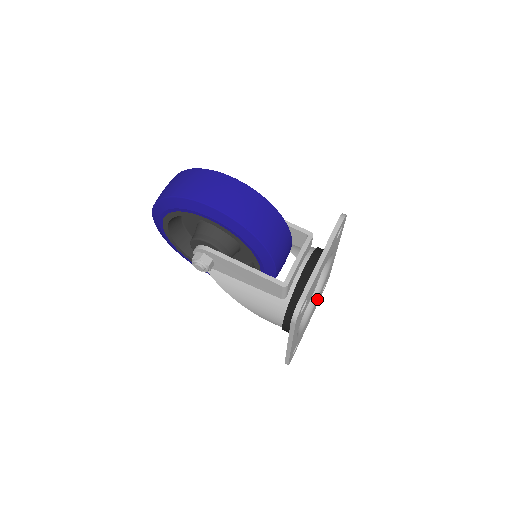
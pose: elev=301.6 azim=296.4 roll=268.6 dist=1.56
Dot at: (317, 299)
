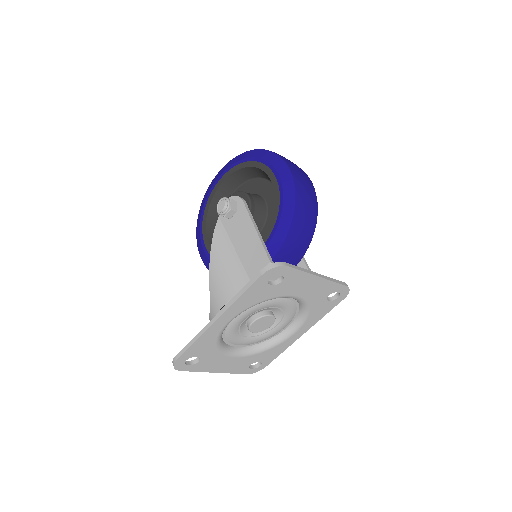
Dot at: (247, 356)
